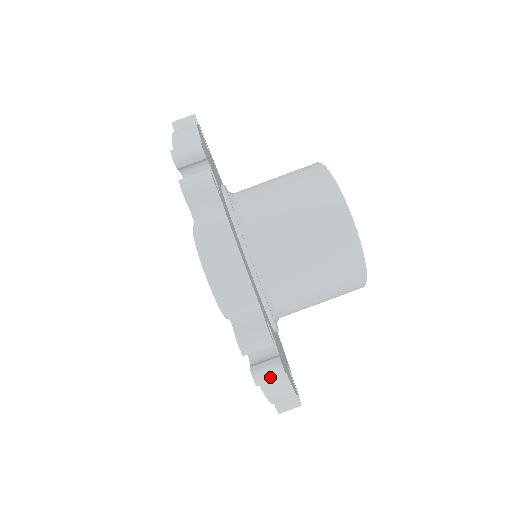
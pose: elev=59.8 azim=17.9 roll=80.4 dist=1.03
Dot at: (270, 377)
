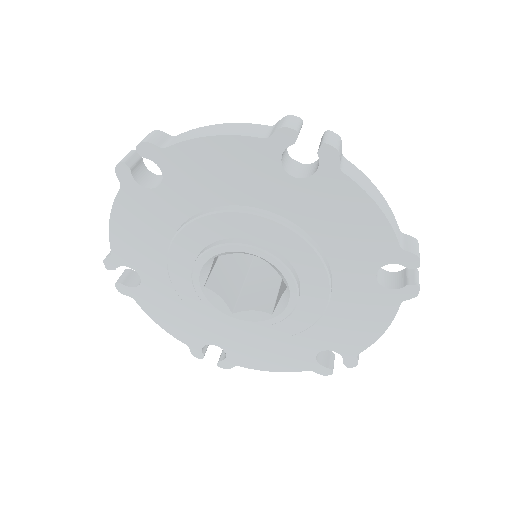
Dot at: (333, 140)
